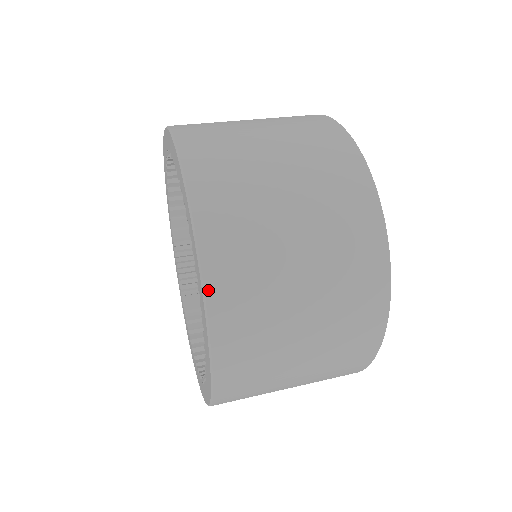
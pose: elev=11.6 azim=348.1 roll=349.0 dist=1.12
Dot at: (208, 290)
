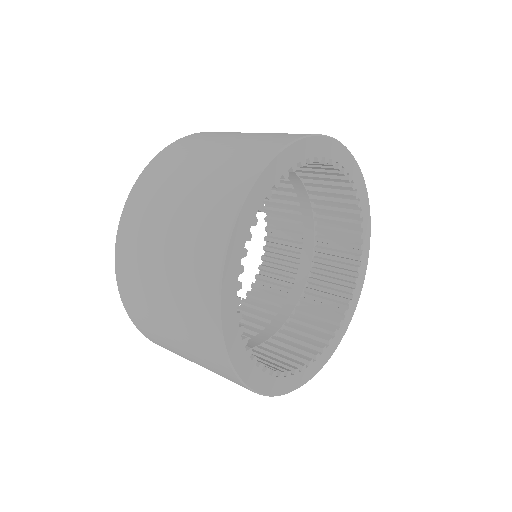
Dot at: (123, 301)
